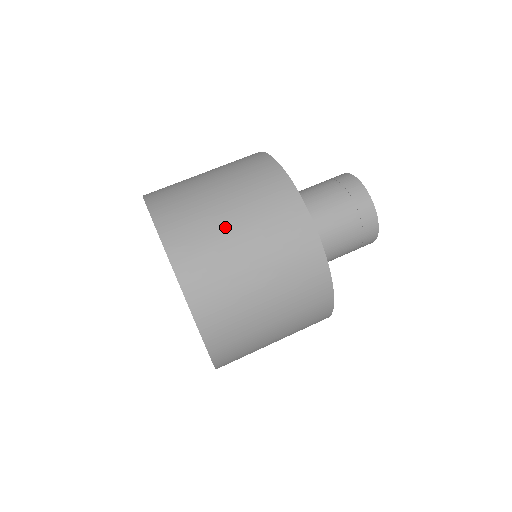
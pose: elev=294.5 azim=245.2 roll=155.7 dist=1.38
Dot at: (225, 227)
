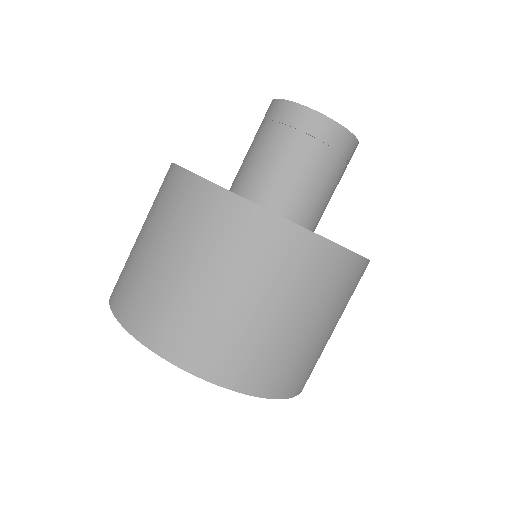
Dot at: (181, 283)
